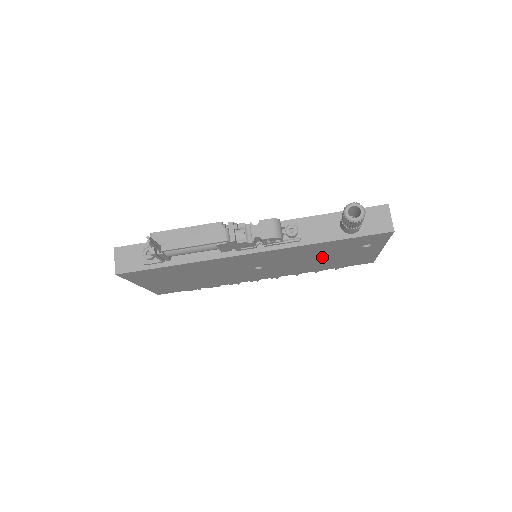
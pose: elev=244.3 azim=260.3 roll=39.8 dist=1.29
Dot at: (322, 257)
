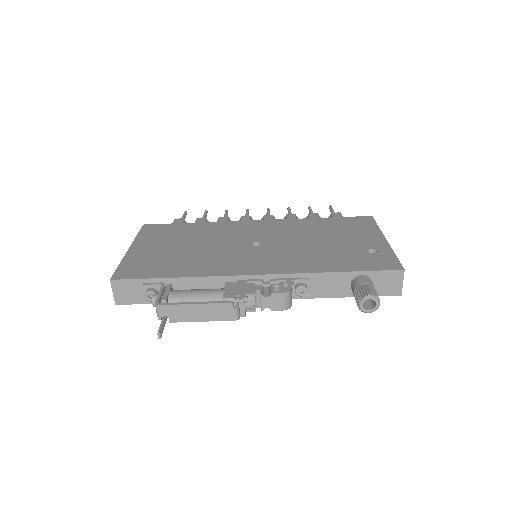
Dot at: occluded
